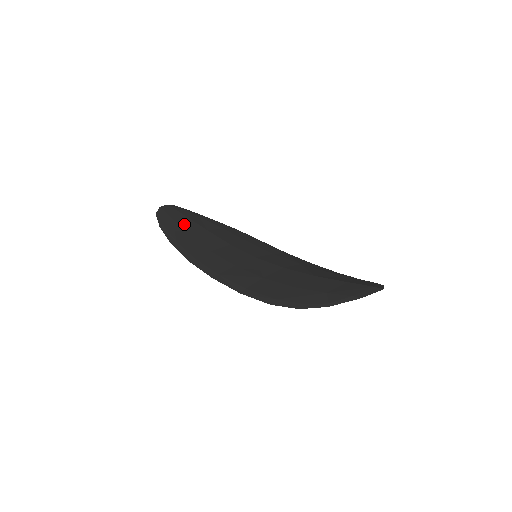
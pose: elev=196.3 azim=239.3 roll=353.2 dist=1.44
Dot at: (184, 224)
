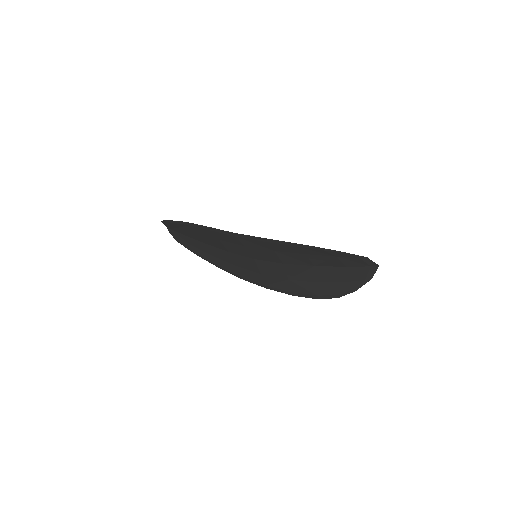
Dot at: occluded
